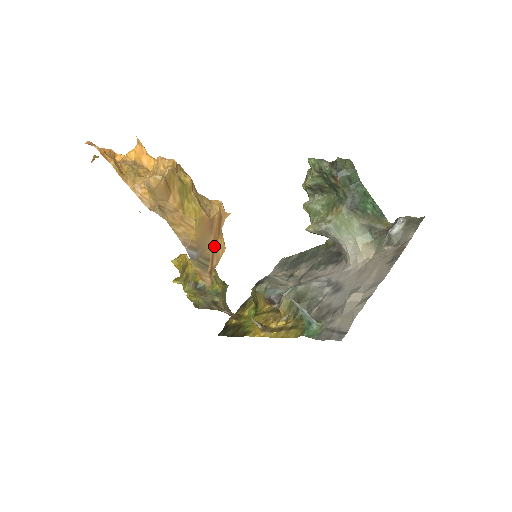
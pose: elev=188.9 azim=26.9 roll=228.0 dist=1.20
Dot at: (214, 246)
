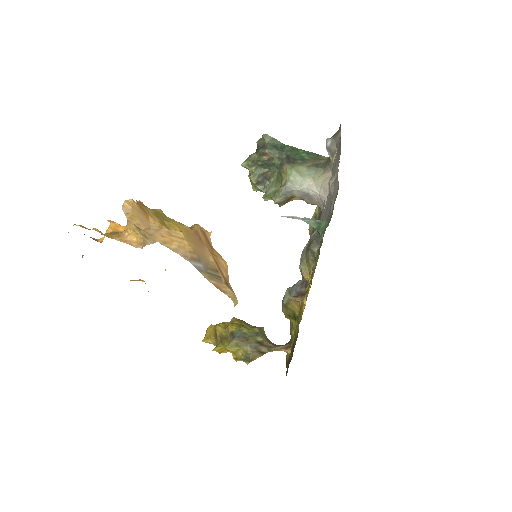
Dot at: (214, 258)
